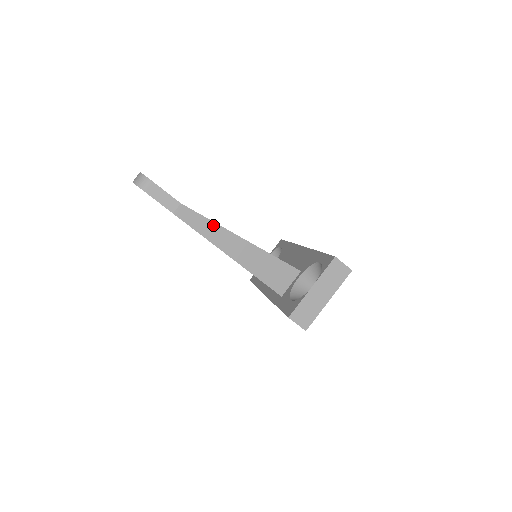
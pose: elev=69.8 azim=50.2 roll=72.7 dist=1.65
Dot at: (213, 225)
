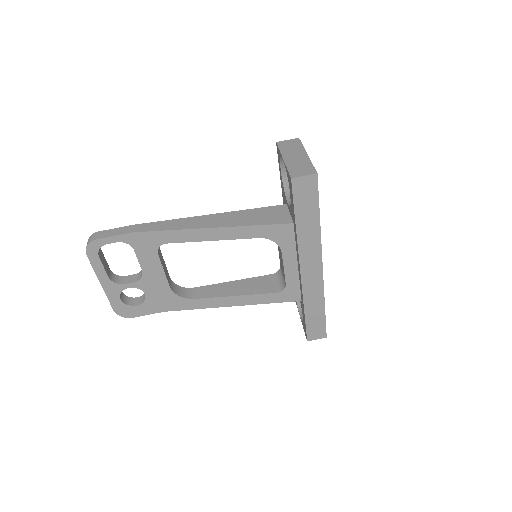
Dot at: (176, 221)
